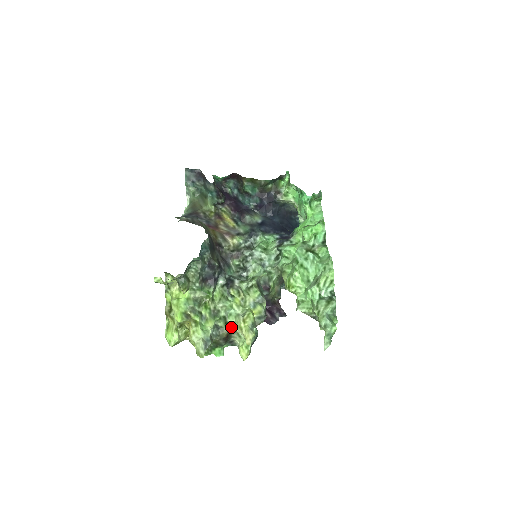
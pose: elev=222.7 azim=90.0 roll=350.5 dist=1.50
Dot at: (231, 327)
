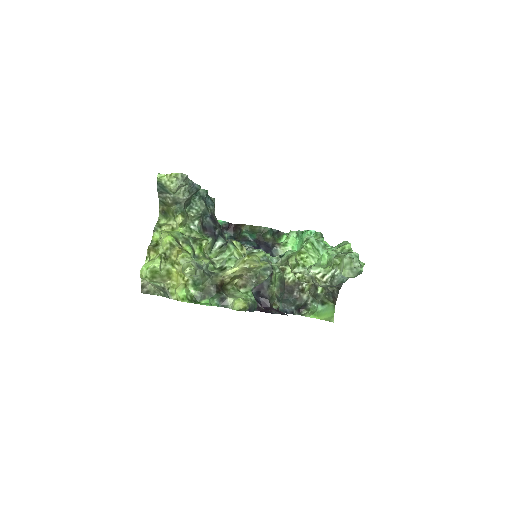
Dot at: (229, 268)
